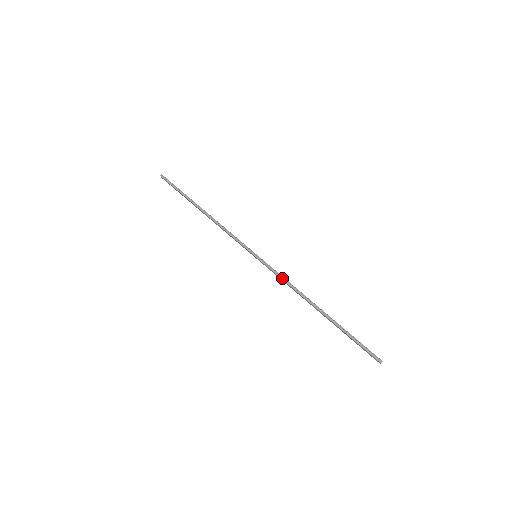
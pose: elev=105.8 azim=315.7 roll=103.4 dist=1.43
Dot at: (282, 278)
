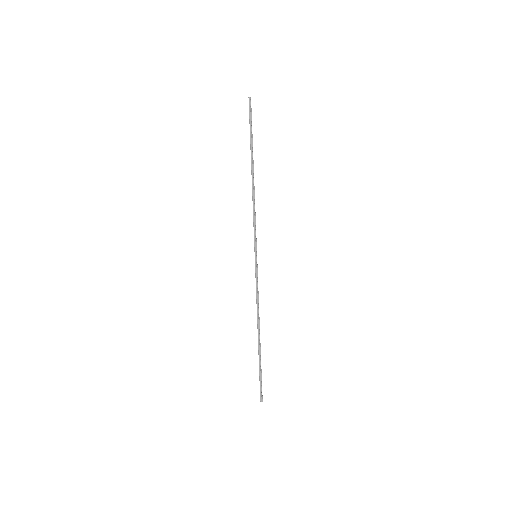
Dot at: (257, 292)
